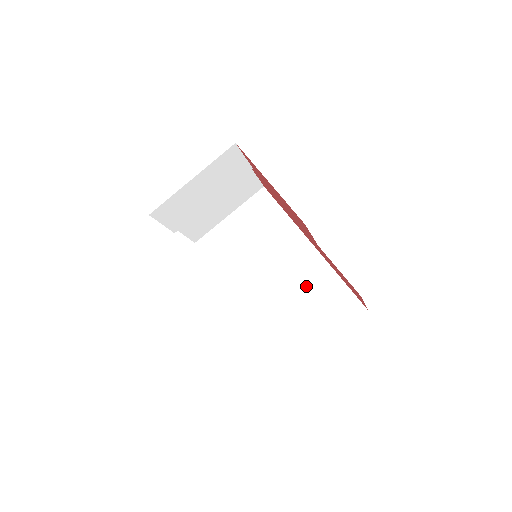
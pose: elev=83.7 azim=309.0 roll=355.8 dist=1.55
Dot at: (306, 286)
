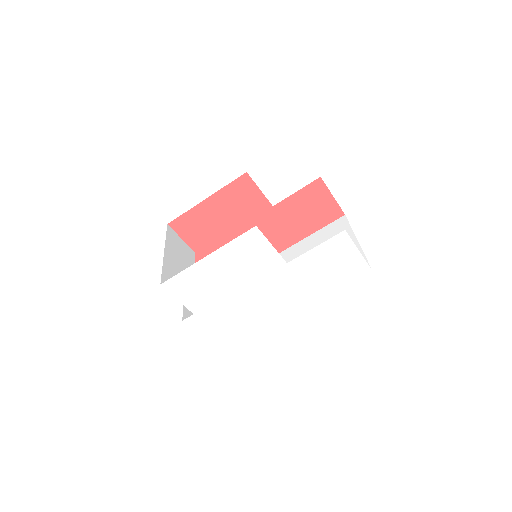
Dot at: occluded
